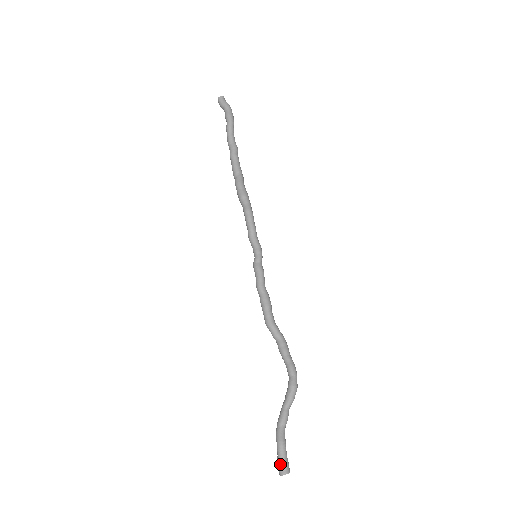
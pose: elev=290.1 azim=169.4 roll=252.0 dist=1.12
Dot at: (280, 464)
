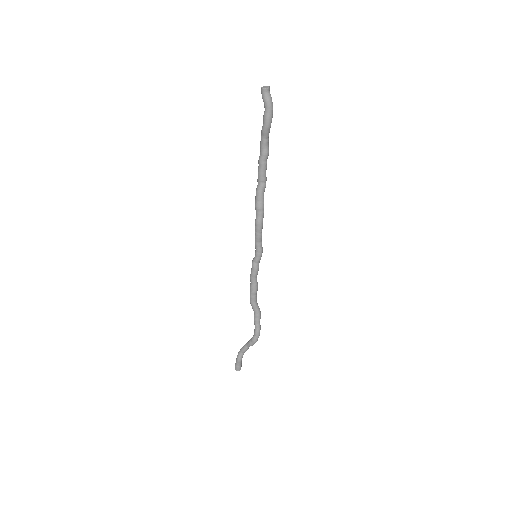
Dot at: (235, 366)
